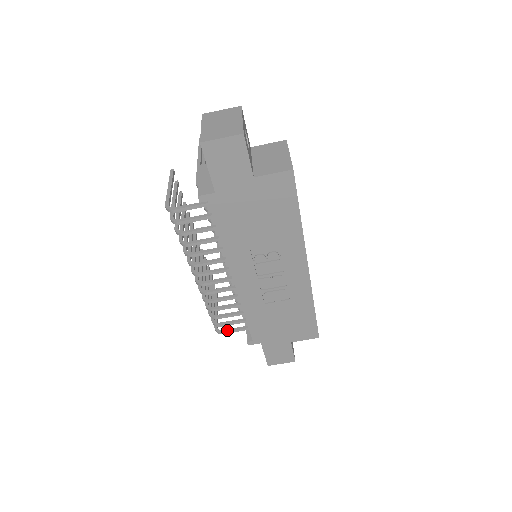
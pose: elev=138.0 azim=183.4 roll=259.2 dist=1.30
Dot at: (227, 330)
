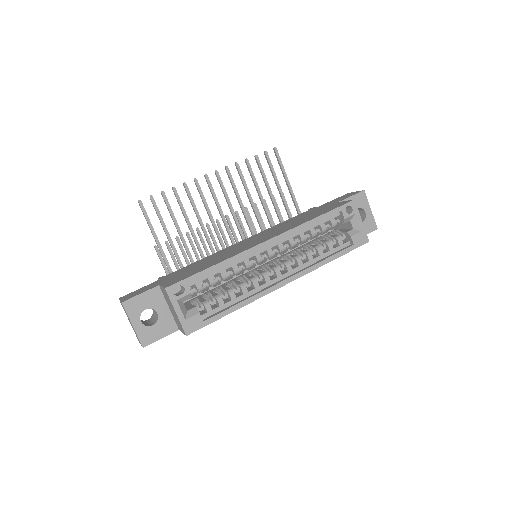
Dot at: occluded
